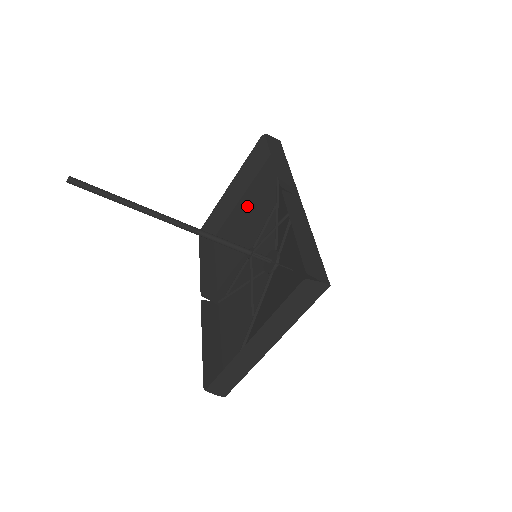
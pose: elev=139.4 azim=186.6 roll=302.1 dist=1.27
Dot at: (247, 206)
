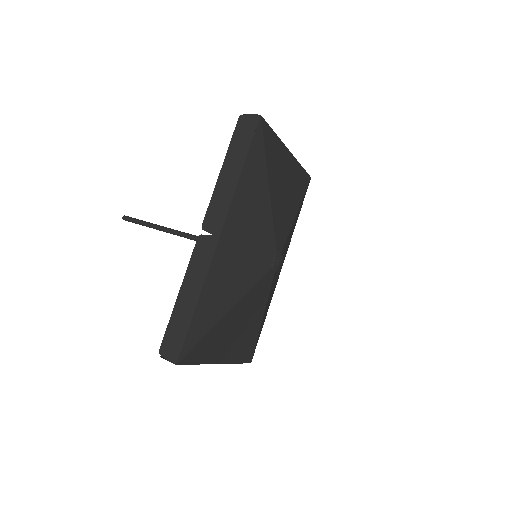
Dot at: (289, 170)
